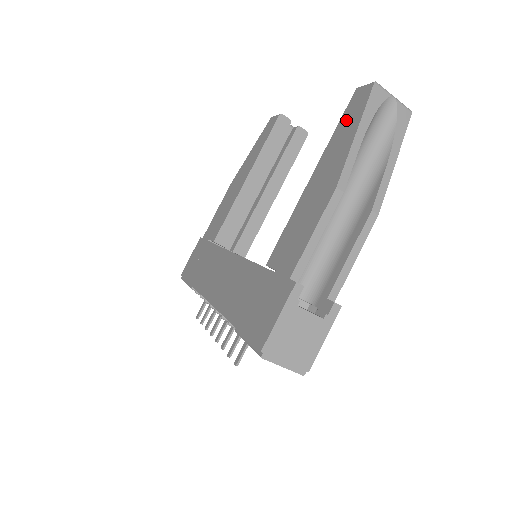
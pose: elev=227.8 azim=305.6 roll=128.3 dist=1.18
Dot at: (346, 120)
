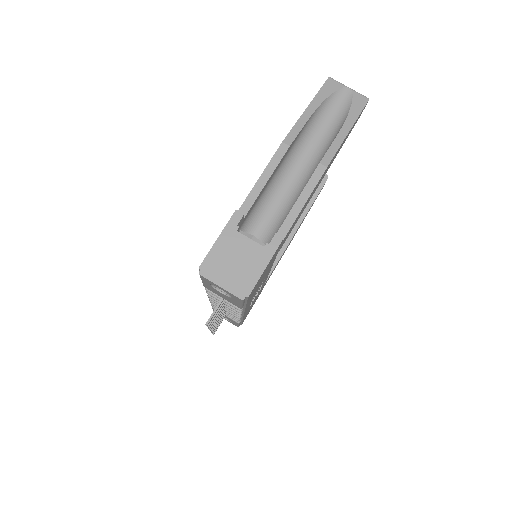
Dot at: occluded
